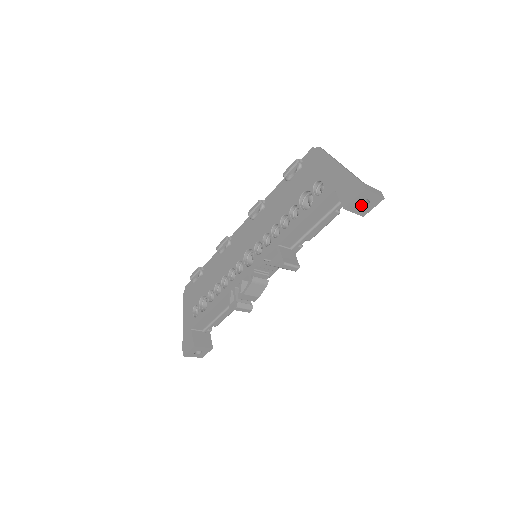
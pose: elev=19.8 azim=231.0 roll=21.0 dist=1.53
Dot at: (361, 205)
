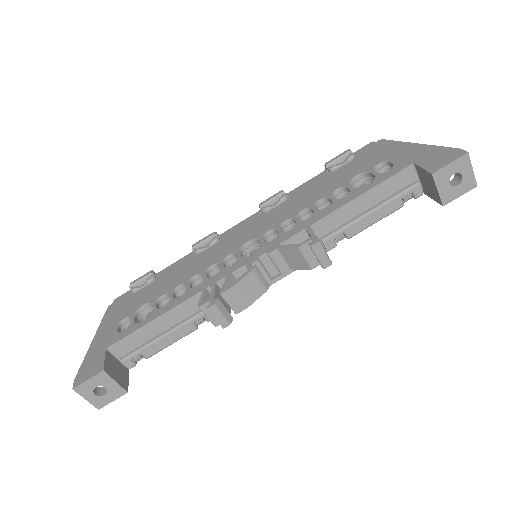
Dot at: (449, 184)
